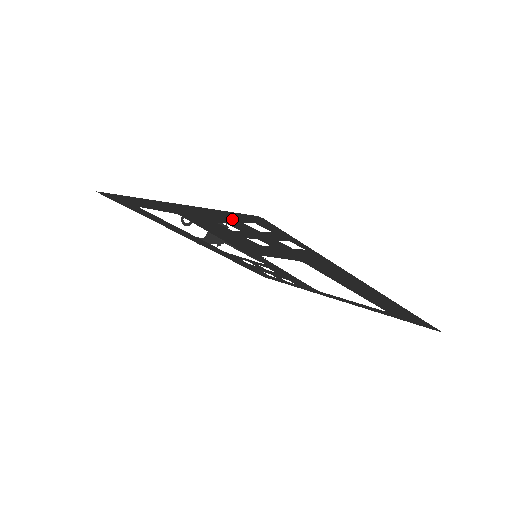
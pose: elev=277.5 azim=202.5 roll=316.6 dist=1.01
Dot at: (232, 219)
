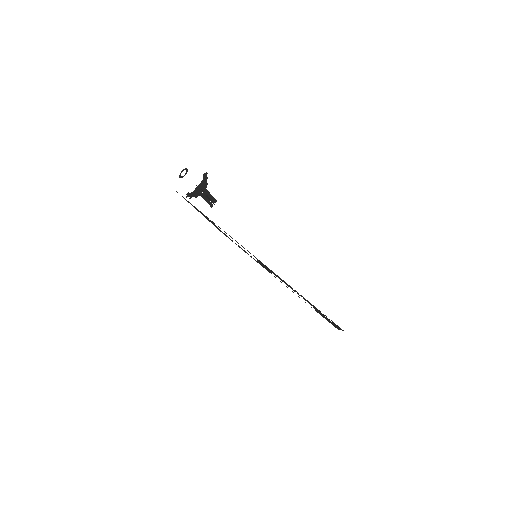
Dot at: occluded
